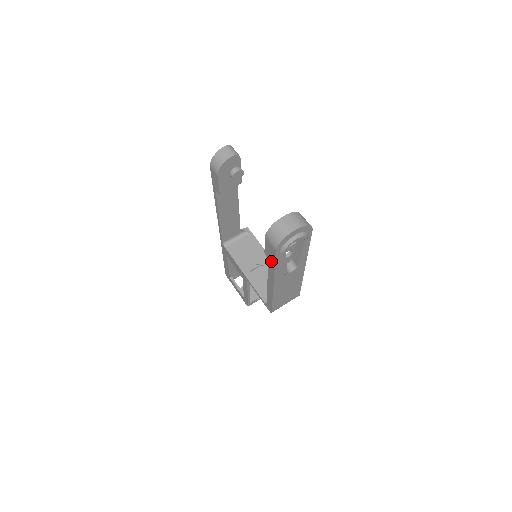
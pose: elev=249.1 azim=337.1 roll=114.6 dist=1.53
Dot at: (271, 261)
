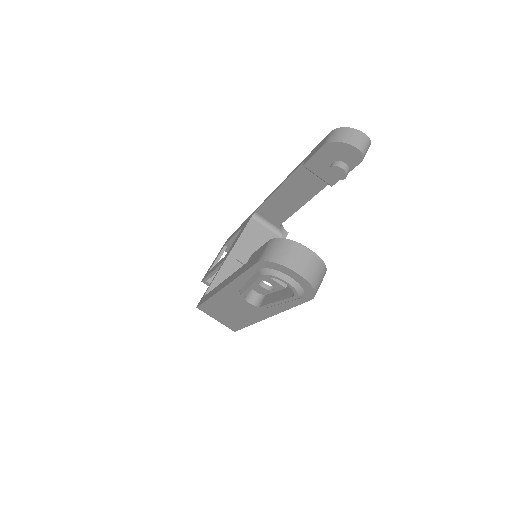
Dot at: (245, 267)
